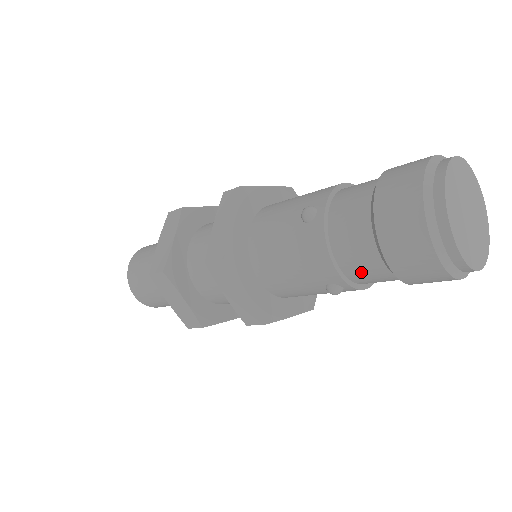
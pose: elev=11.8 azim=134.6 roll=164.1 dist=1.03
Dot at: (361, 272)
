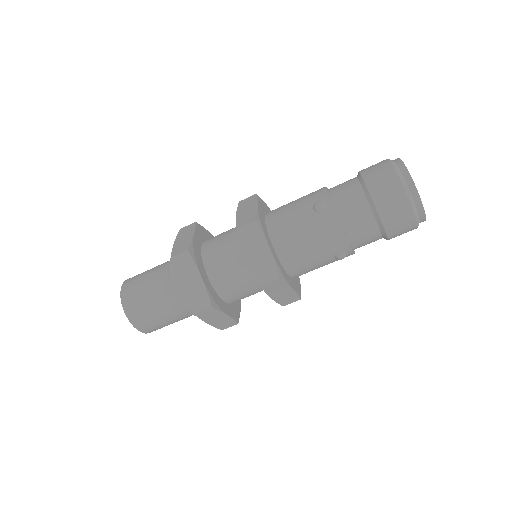
Dot at: (342, 192)
